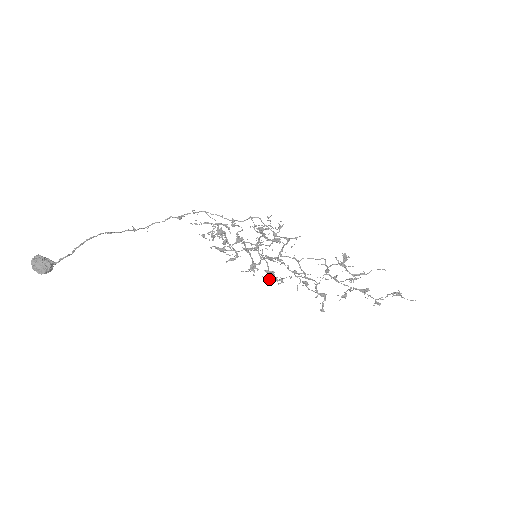
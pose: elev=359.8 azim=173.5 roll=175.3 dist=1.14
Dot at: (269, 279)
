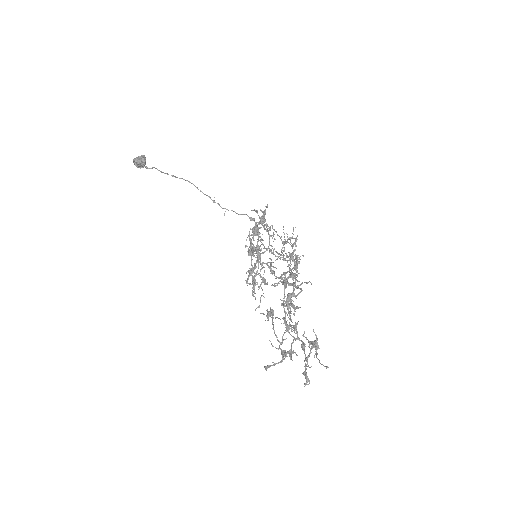
Dot at: (255, 297)
